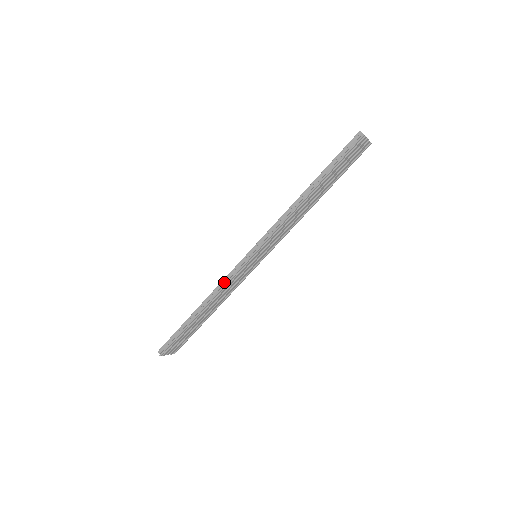
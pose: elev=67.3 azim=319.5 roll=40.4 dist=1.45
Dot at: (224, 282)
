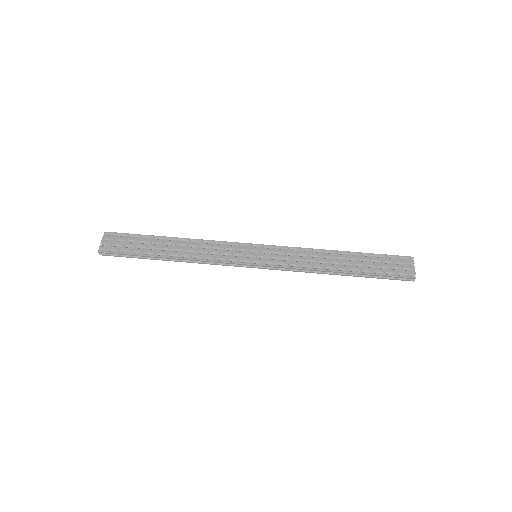
Dot at: (216, 244)
